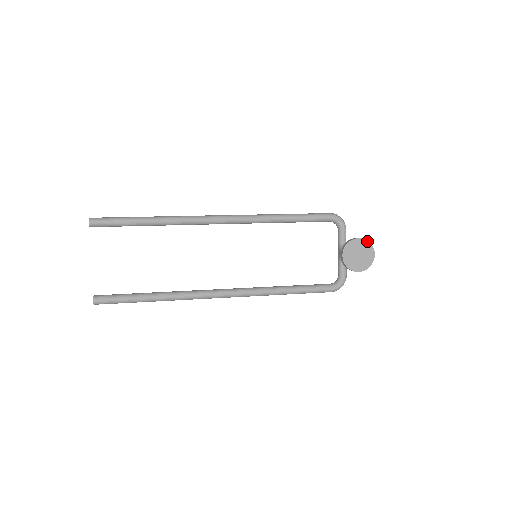
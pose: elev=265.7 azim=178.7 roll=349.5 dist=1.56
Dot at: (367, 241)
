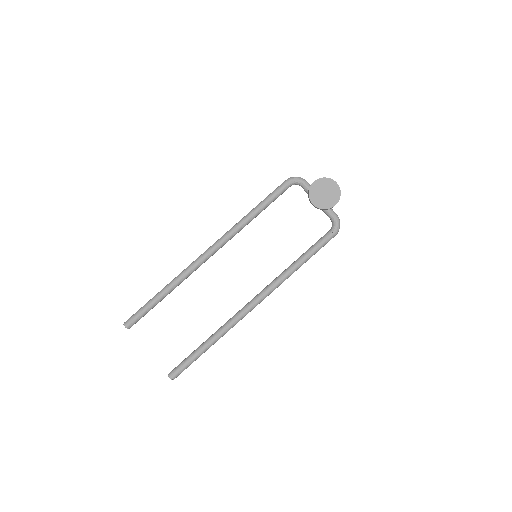
Dot at: (322, 178)
